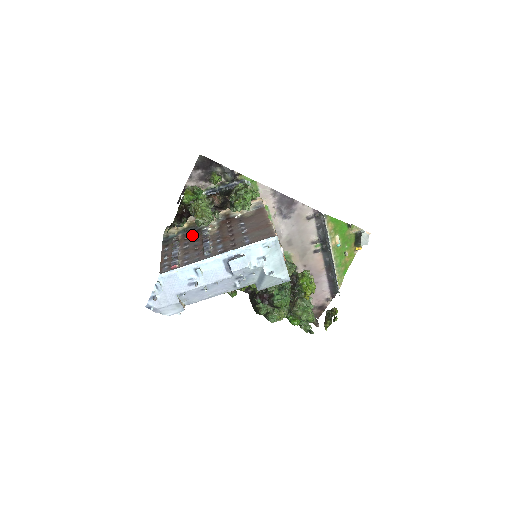
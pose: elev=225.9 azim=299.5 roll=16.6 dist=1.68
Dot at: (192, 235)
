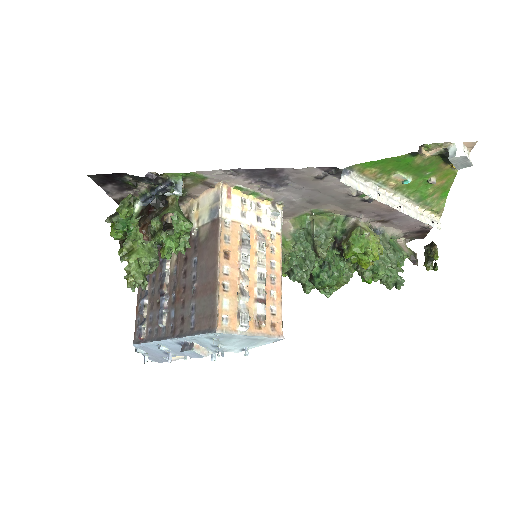
Dot at: occluded
